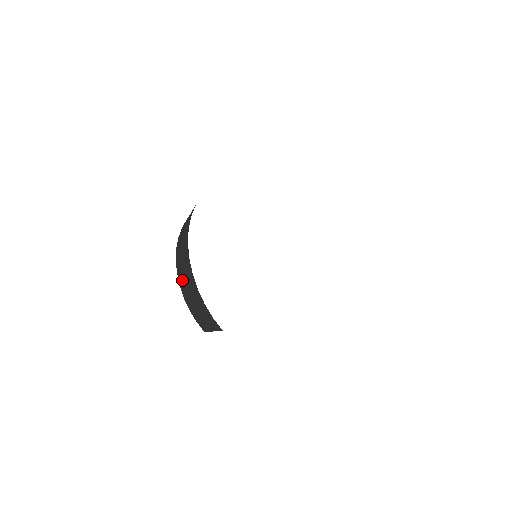
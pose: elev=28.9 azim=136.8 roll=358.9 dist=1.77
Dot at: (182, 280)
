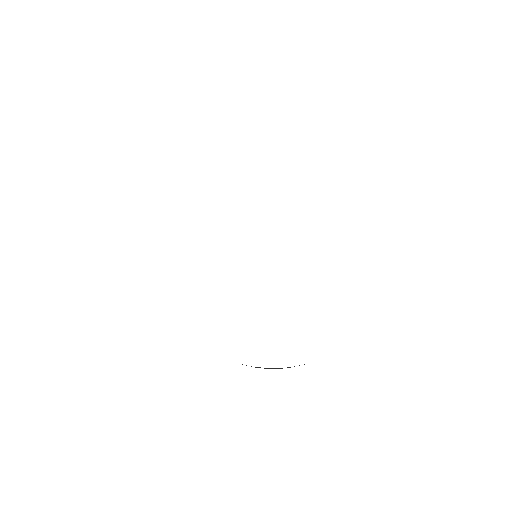
Dot at: occluded
